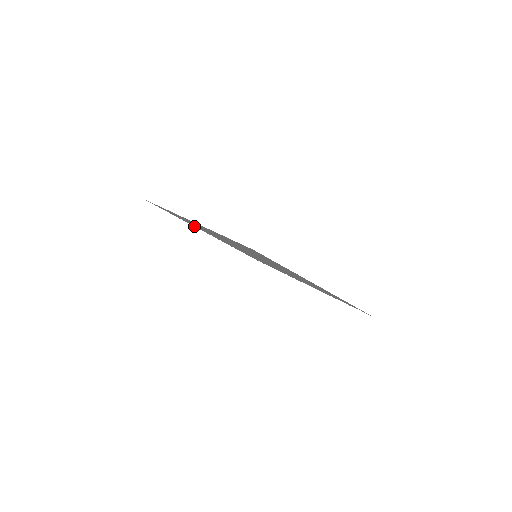
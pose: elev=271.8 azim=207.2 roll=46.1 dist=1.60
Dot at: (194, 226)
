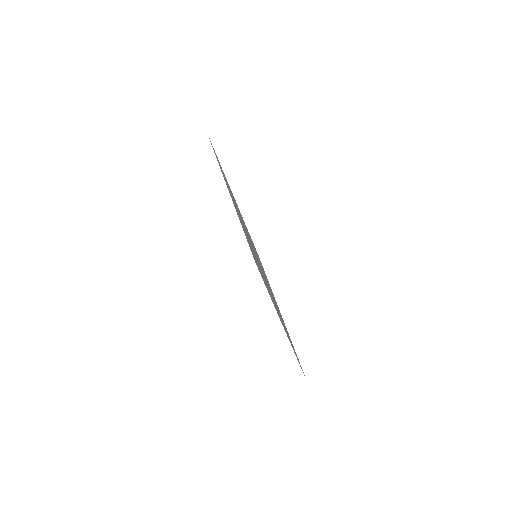
Dot at: occluded
